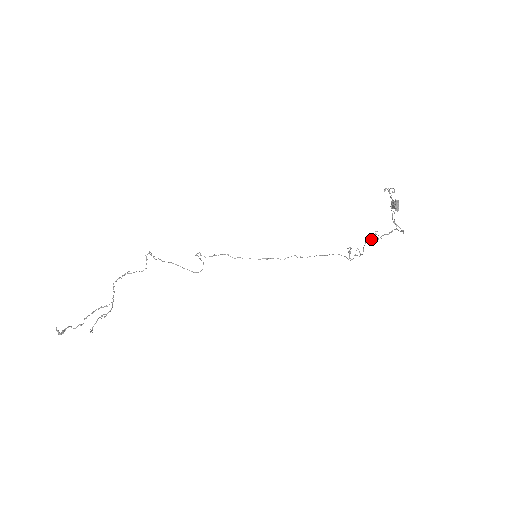
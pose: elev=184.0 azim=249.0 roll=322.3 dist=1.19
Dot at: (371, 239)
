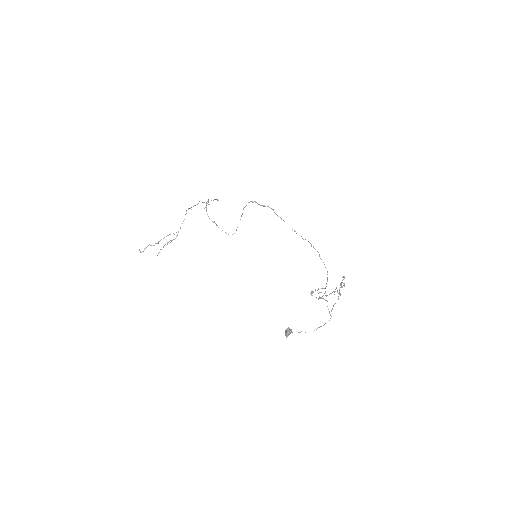
Dot at: occluded
